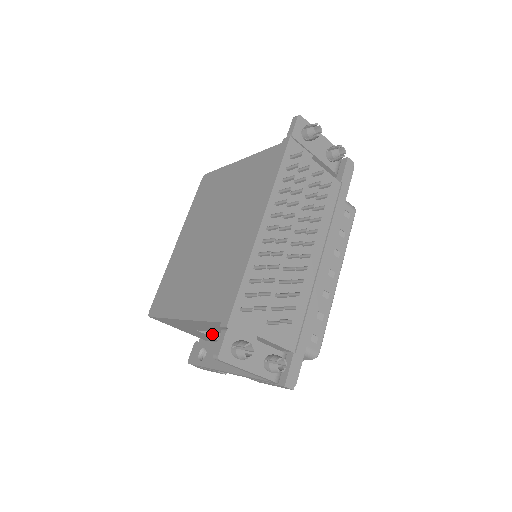
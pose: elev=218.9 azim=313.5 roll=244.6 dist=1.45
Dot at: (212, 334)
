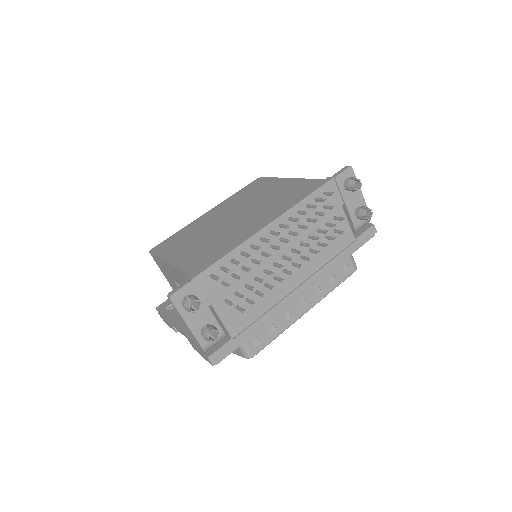
Dot at: occluded
